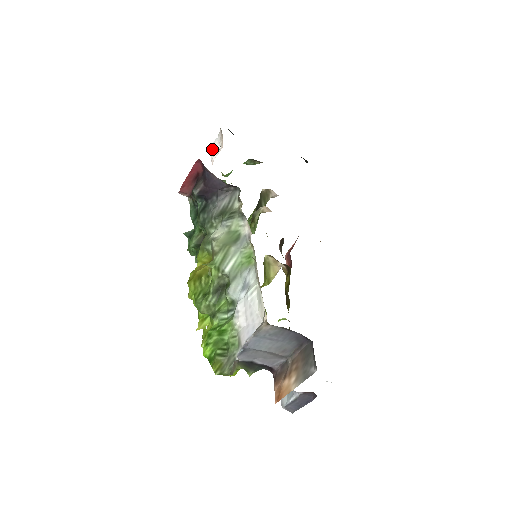
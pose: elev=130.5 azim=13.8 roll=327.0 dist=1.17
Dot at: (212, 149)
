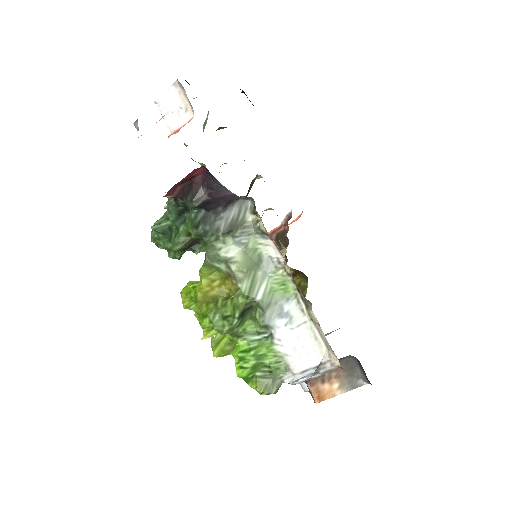
Dot at: (163, 106)
